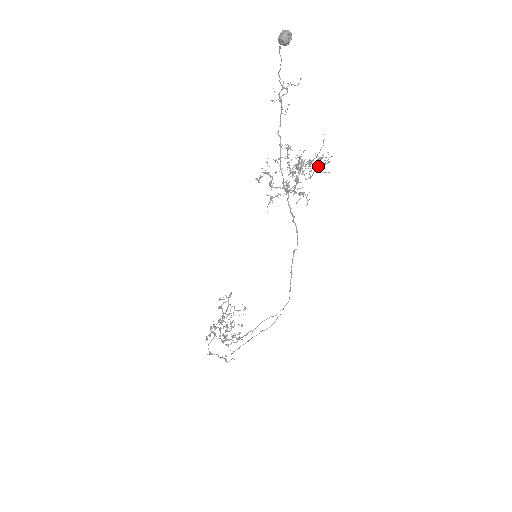
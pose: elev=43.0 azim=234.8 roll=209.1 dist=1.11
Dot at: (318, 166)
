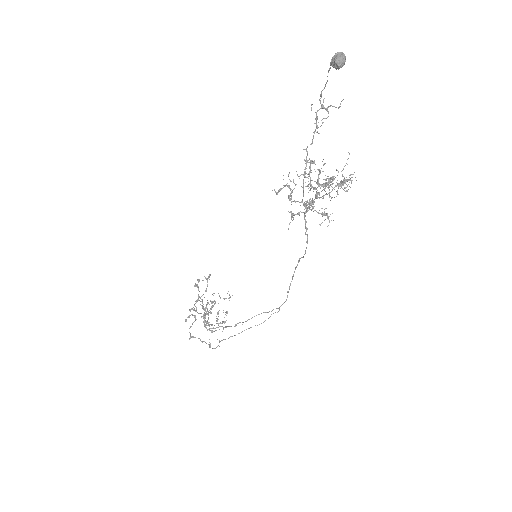
Dot at: (339, 184)
